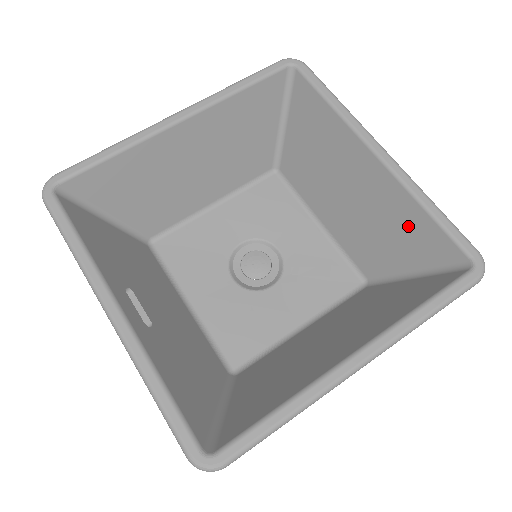
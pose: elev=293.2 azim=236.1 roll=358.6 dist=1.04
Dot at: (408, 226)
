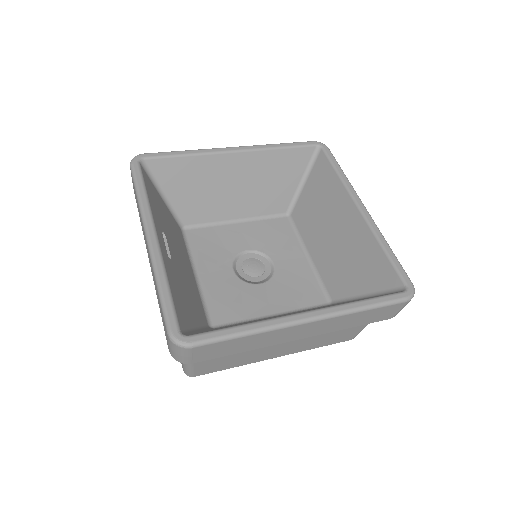
Dot at: (369, 260)
